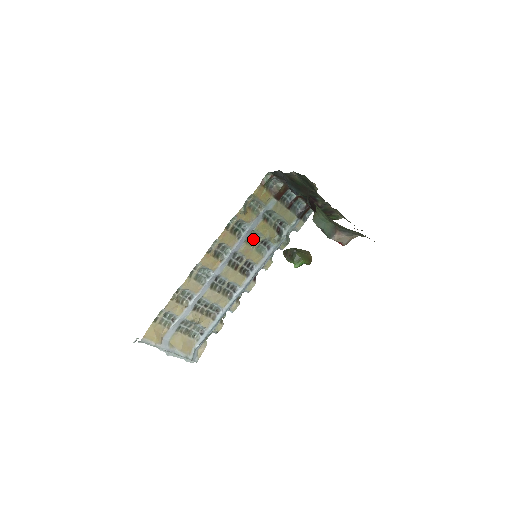
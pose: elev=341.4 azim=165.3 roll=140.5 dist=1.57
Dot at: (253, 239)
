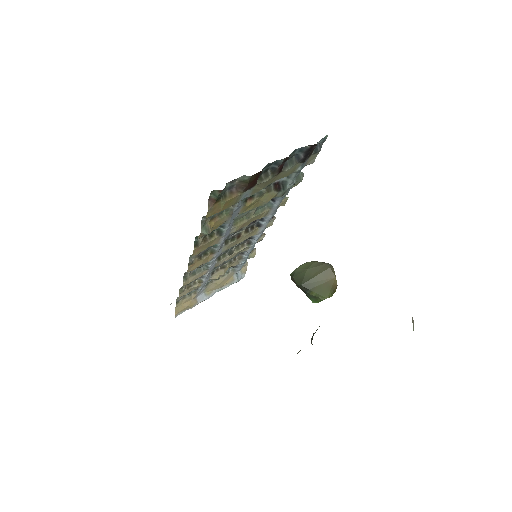
Dot at: (243, 214)
